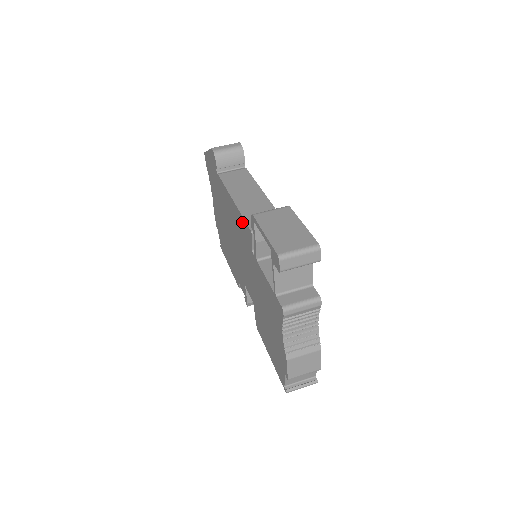
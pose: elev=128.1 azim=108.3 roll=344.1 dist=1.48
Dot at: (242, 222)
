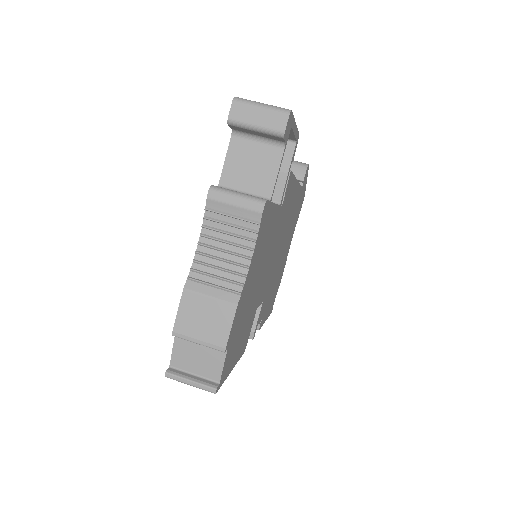
Dot at: occluded
